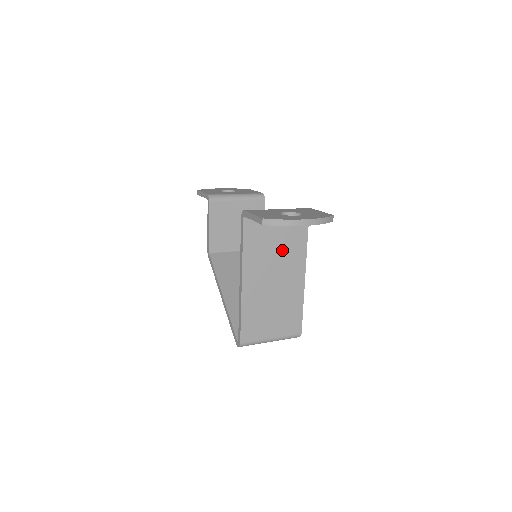
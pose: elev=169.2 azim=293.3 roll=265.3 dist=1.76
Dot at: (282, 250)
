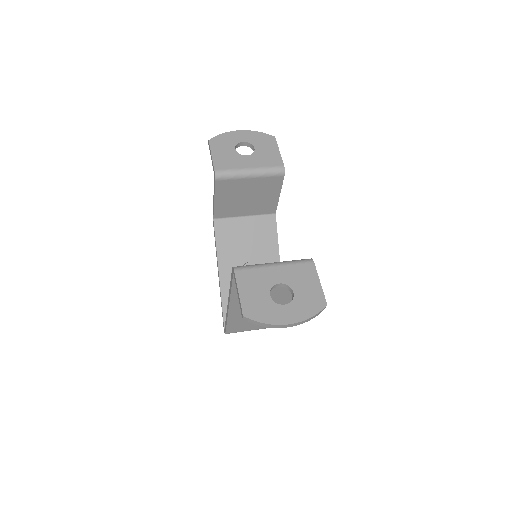
Dot at: occluded
